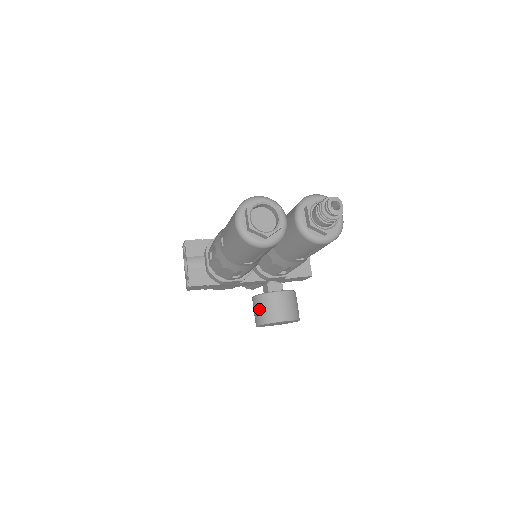
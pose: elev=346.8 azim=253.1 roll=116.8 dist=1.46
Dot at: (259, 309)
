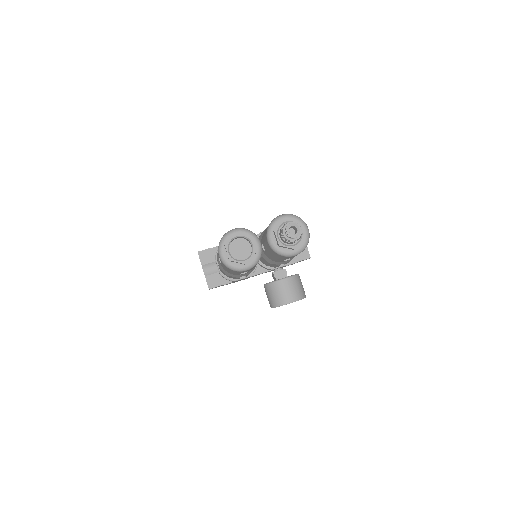
Dot at: (269, 295)
